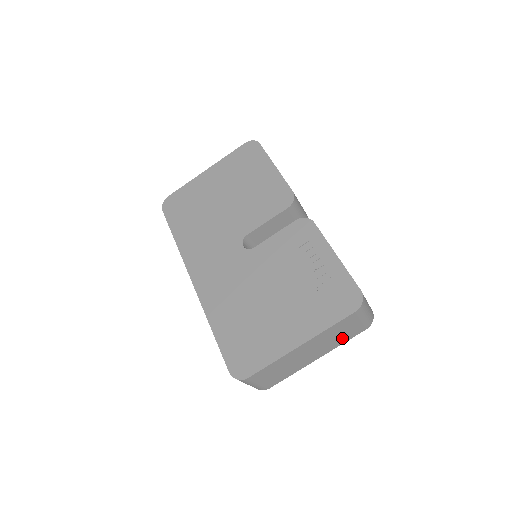
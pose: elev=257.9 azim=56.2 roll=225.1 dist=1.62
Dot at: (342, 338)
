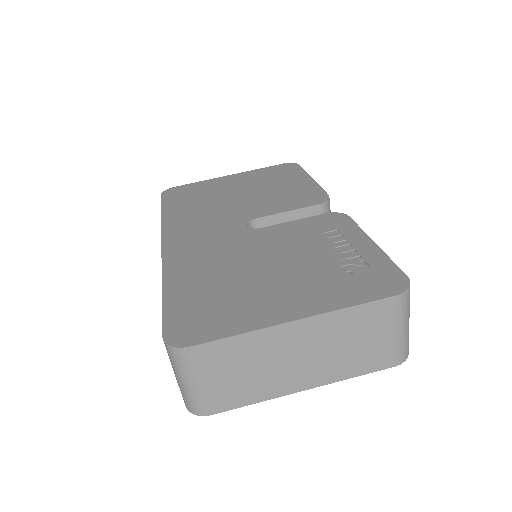
Dot at: (356, 360)
